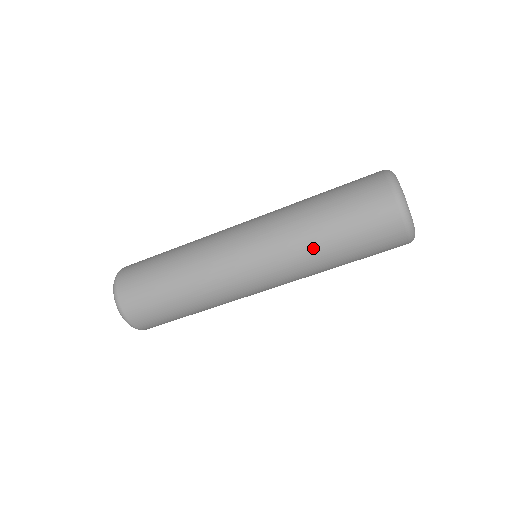
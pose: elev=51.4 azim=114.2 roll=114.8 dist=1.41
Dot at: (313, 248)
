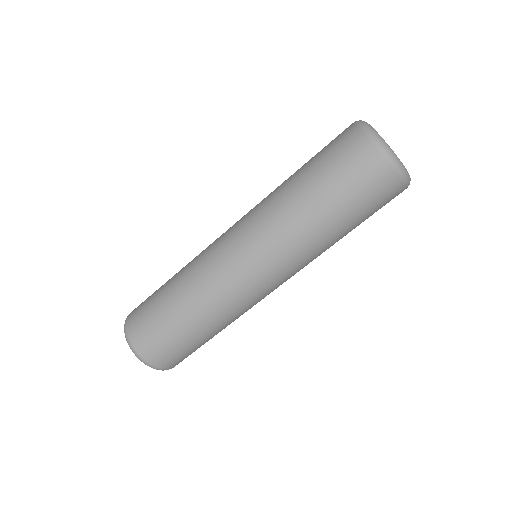
Dot at: (318, 237)
